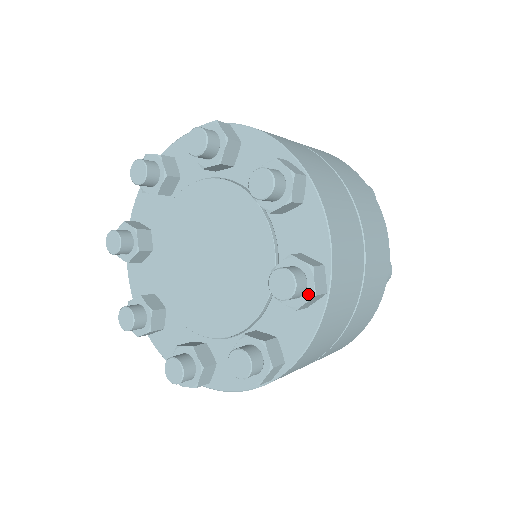
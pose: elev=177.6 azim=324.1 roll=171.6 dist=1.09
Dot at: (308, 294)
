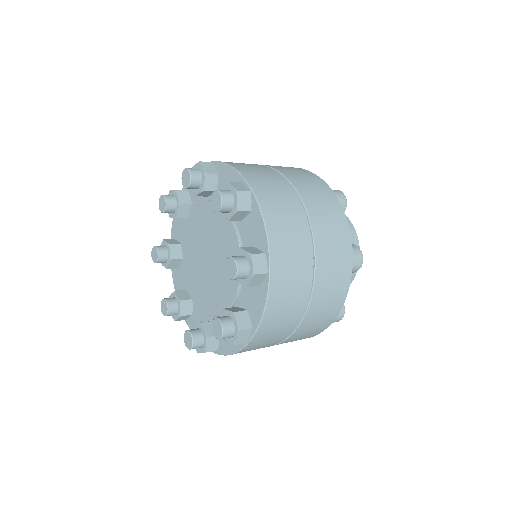
Dot at: (235, 195)
